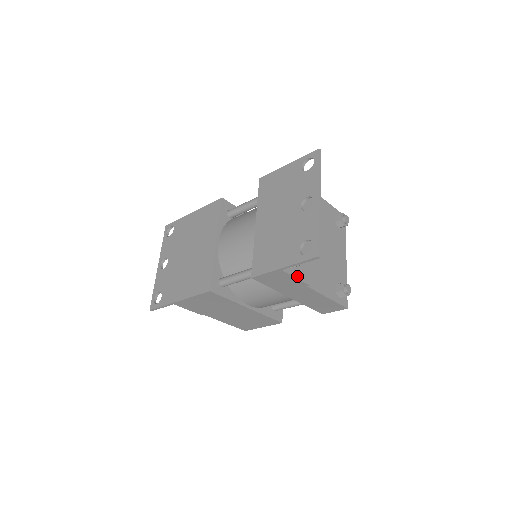
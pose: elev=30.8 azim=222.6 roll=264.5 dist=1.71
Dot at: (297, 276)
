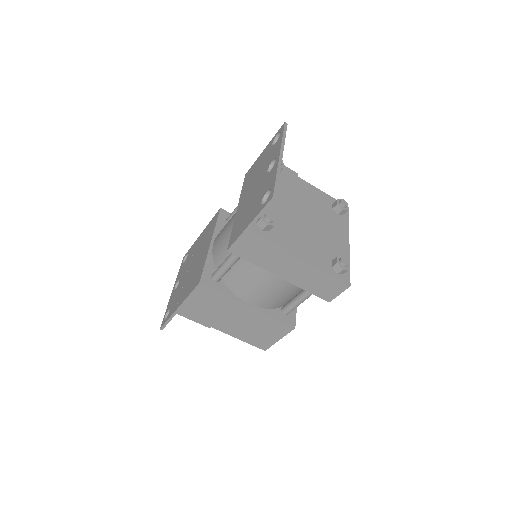
Dot at: (271, 239)
